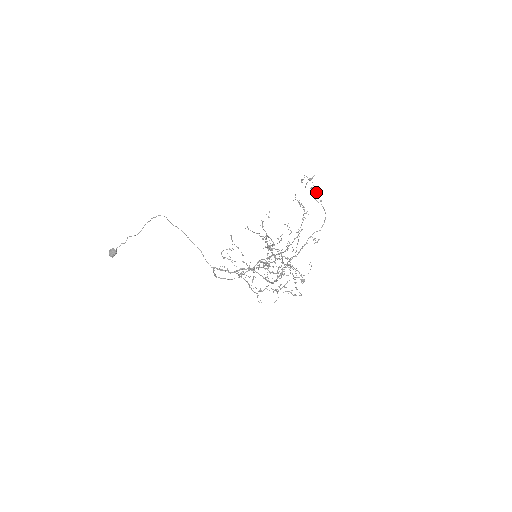
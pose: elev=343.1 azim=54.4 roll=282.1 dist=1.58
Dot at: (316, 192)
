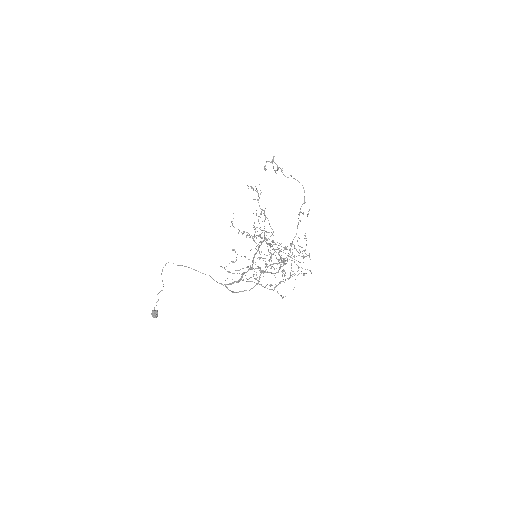
Dot at: occluded
